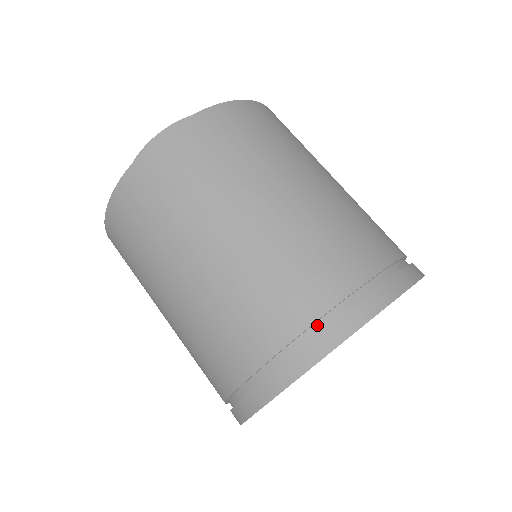
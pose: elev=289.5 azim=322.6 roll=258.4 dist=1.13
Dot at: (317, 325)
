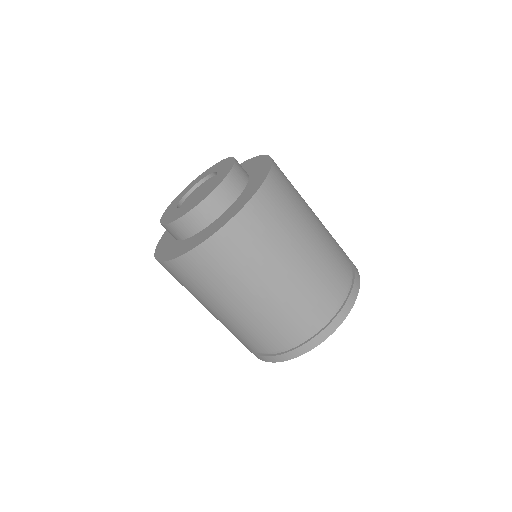
Dot at: (306, 337)
